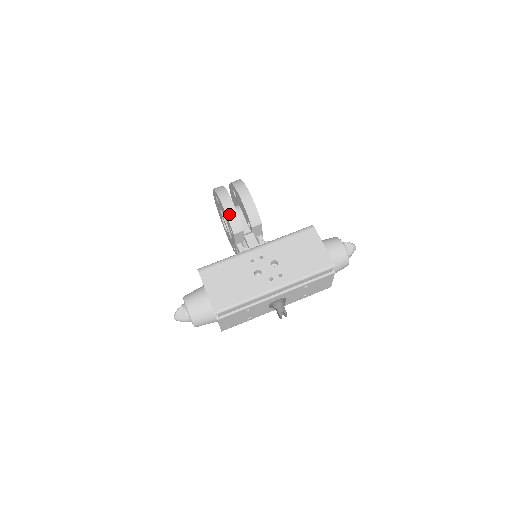
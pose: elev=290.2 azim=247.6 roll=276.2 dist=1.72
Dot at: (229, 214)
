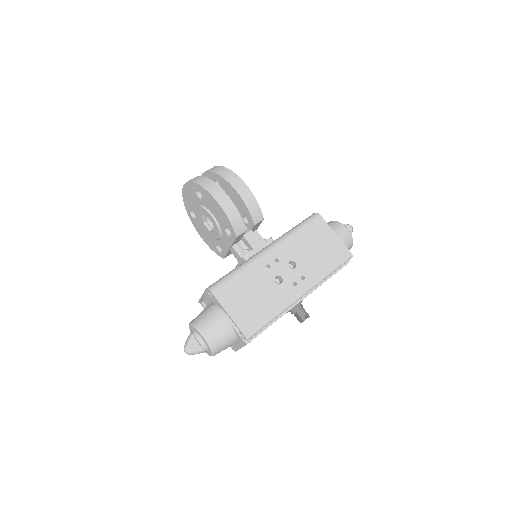
Dot at: (229, 214)
